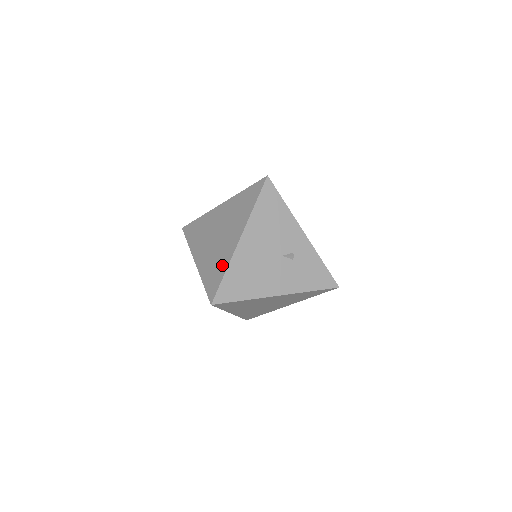
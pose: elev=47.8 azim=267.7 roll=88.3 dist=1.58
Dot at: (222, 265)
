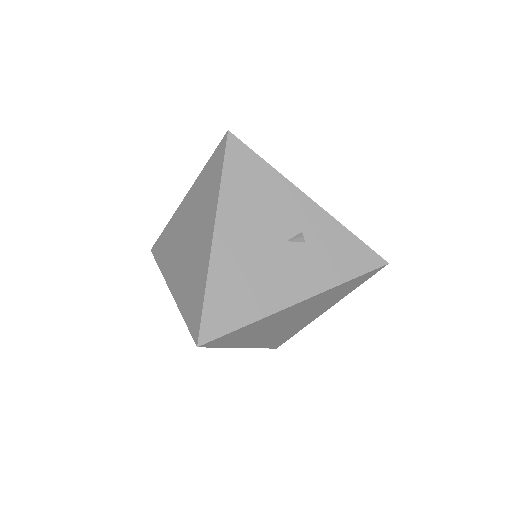
Dot at: (199, 282)
